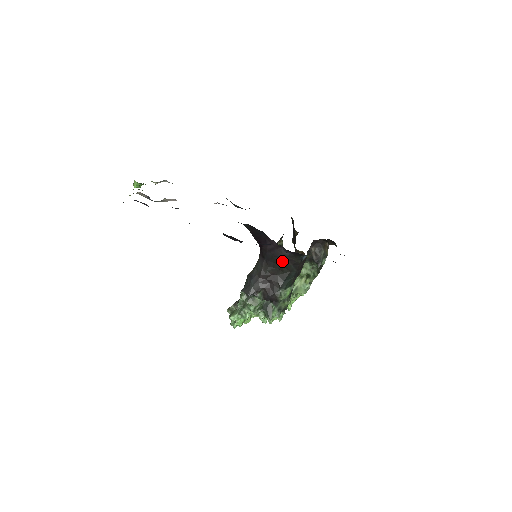
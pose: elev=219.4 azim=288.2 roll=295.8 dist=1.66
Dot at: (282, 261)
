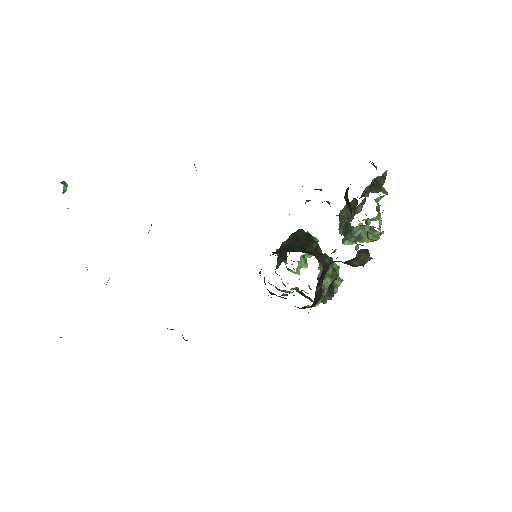
Dot at: occluded
